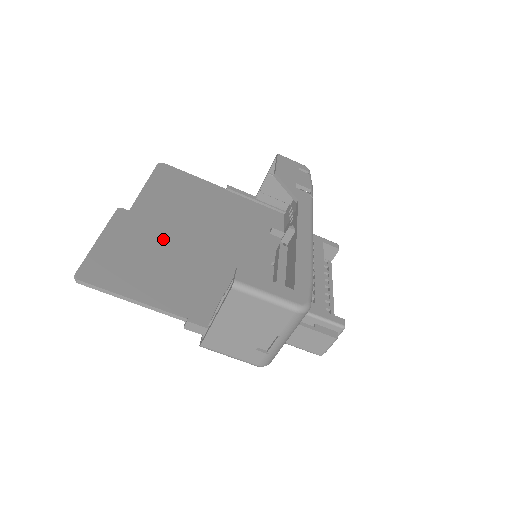
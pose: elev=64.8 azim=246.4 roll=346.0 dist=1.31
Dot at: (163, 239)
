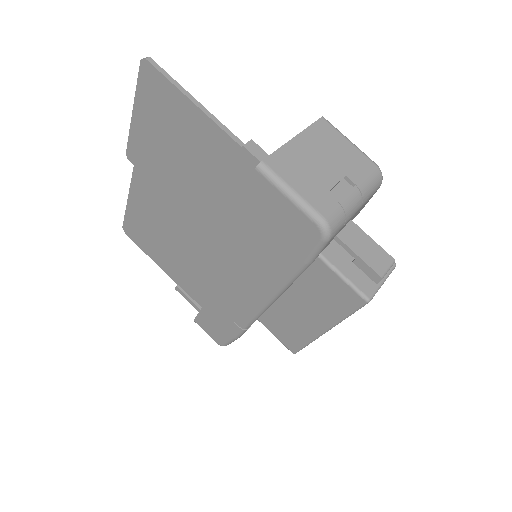
Dot at: occluded
